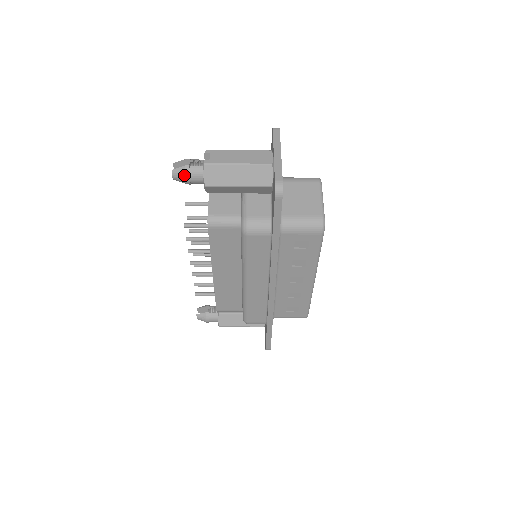
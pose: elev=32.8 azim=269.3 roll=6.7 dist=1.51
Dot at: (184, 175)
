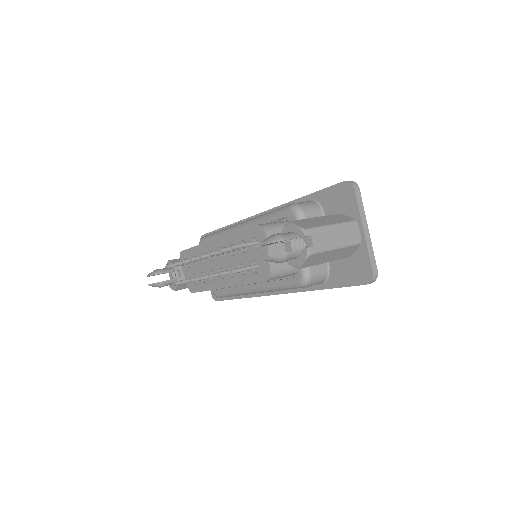
Dot at: (282, 261)
